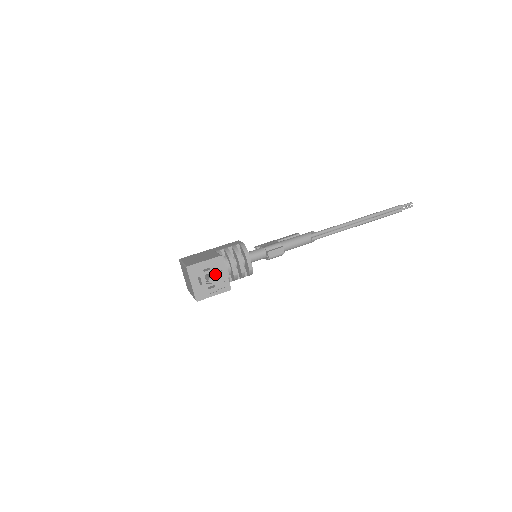
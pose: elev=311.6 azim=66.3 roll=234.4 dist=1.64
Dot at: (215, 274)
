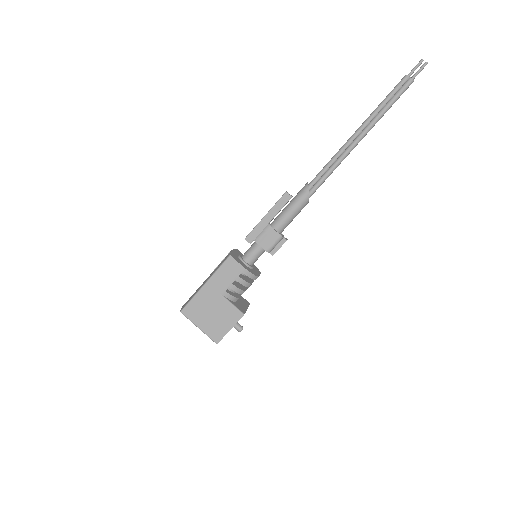
Dot at: occluded
